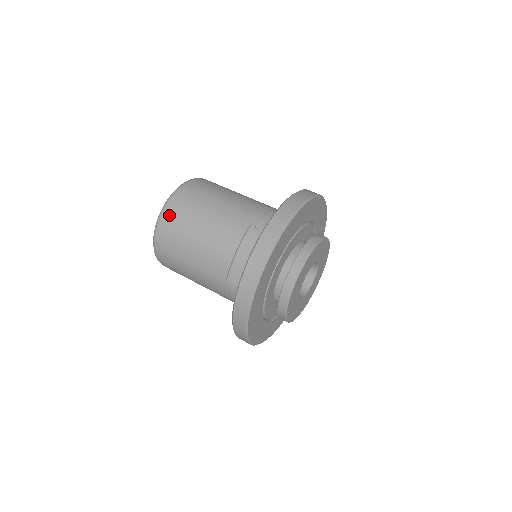
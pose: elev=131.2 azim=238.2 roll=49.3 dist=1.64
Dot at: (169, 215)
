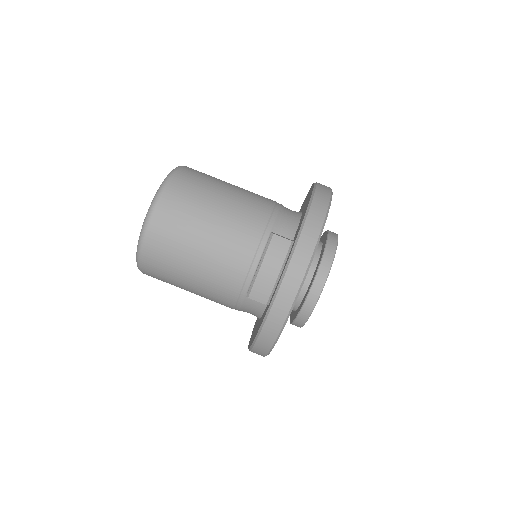
Dot at: (161, 219)
